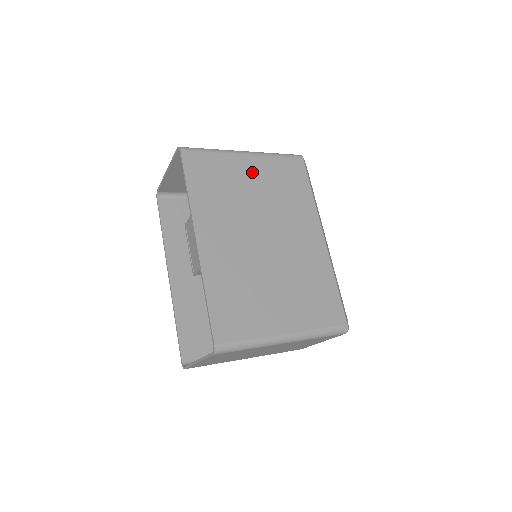
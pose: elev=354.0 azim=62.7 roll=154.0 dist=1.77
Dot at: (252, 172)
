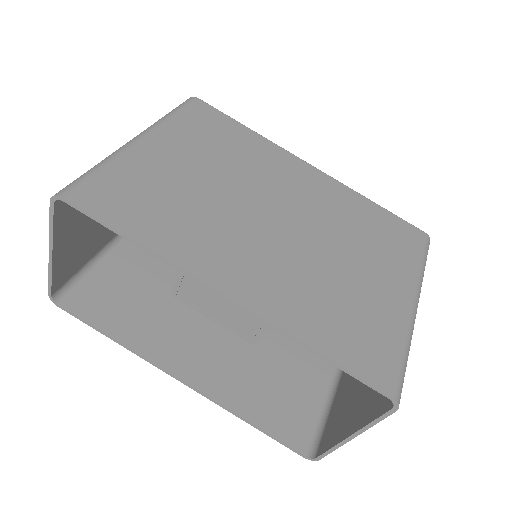
Dot at: (174, 154)
